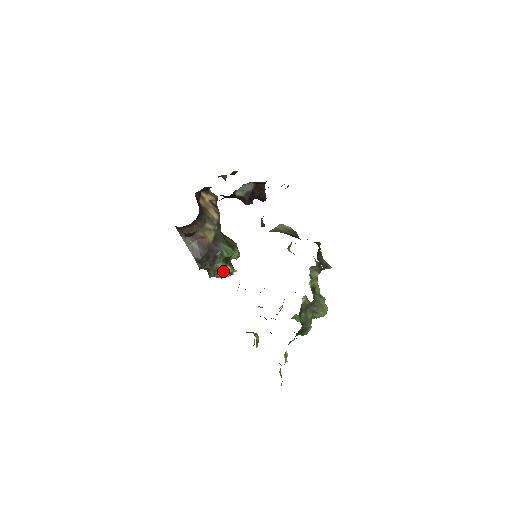
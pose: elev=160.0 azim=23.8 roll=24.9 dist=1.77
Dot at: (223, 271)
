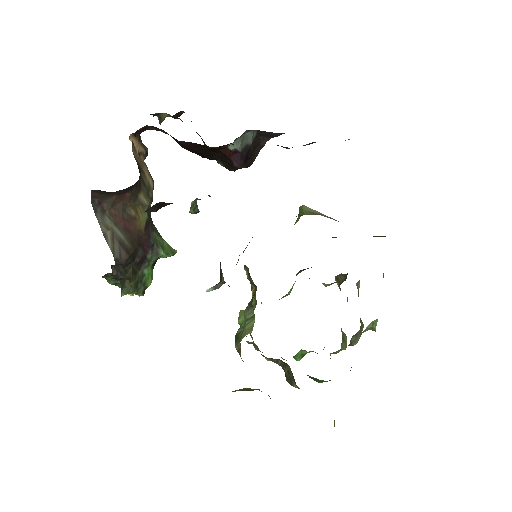
Dot at: (150, 283)
